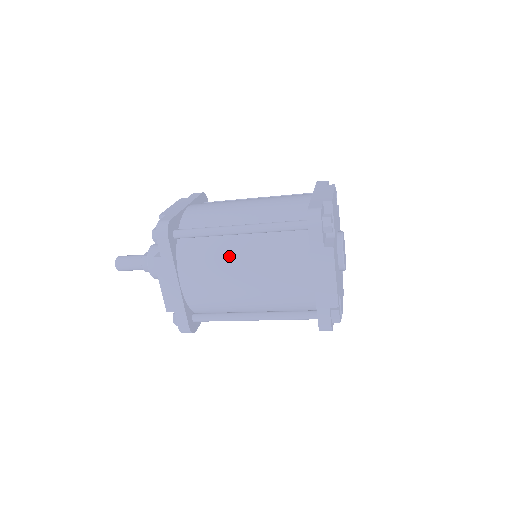
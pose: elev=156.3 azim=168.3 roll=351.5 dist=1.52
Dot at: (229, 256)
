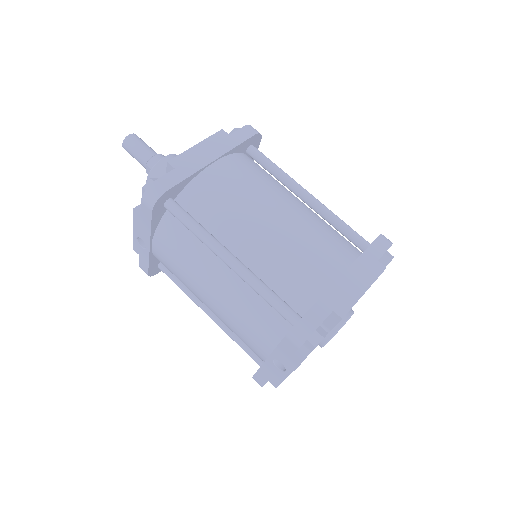
Dot at: (282, 194)
